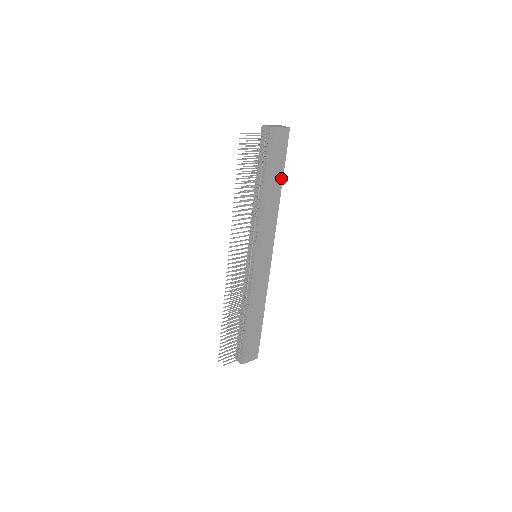
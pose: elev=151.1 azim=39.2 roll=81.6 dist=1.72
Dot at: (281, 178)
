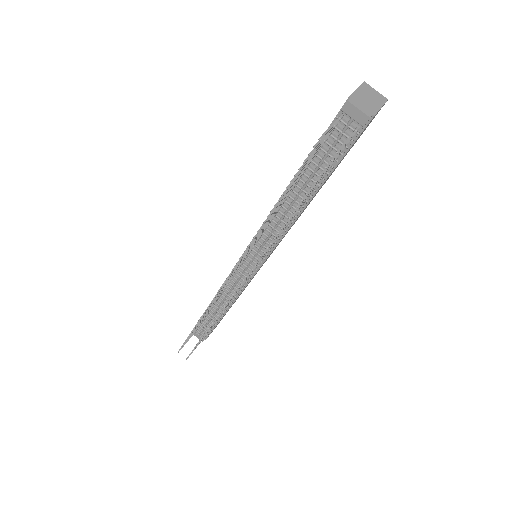
Dot at: occluded
